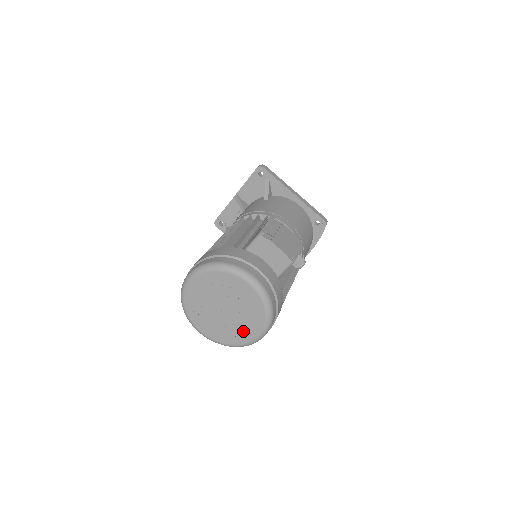
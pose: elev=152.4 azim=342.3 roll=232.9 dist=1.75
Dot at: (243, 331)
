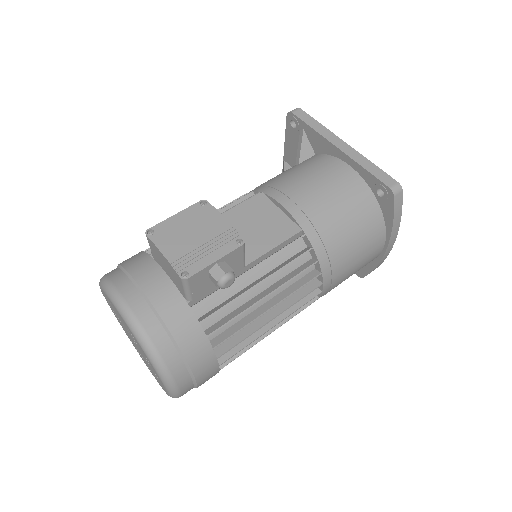
Dot at: (157, 377)
